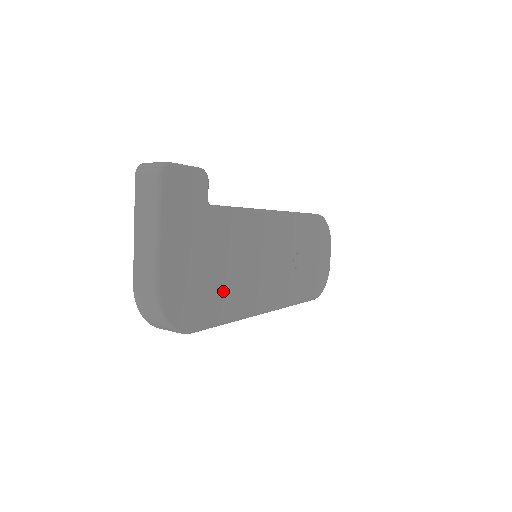
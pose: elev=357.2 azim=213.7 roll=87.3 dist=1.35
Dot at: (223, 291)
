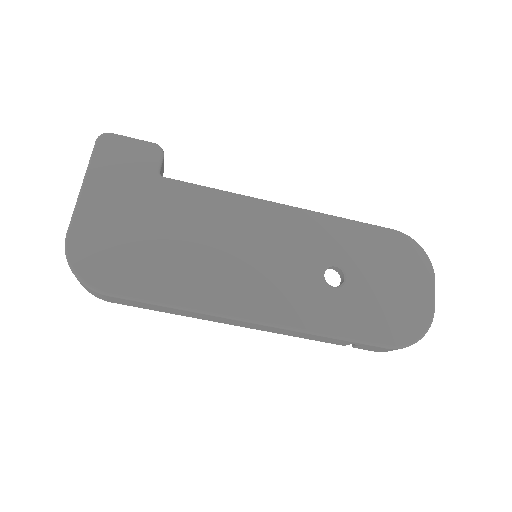
Dot at: (167, 266)
